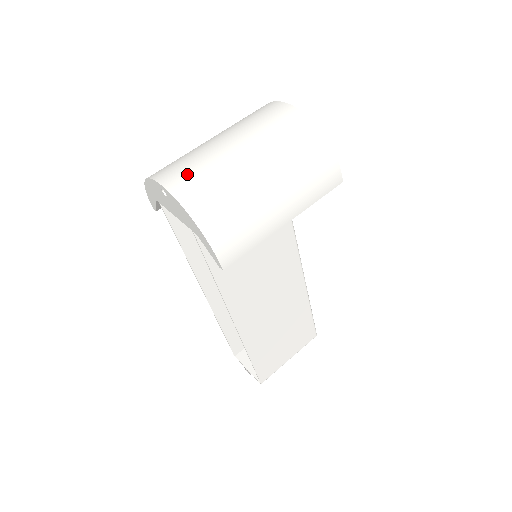
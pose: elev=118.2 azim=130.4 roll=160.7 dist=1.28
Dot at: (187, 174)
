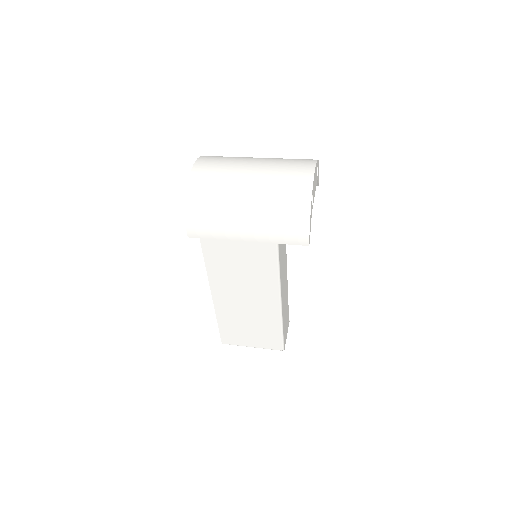
Dot at: (210, 167)
